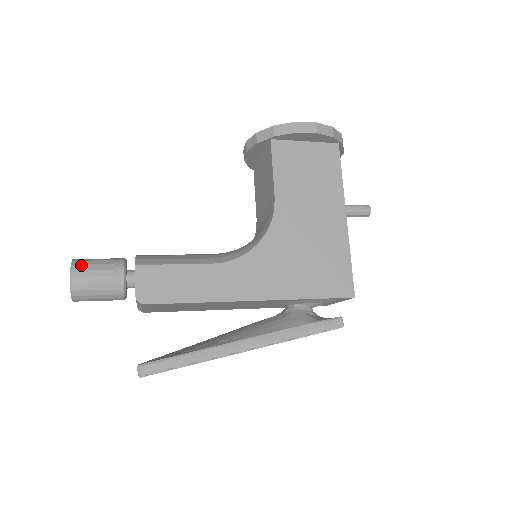
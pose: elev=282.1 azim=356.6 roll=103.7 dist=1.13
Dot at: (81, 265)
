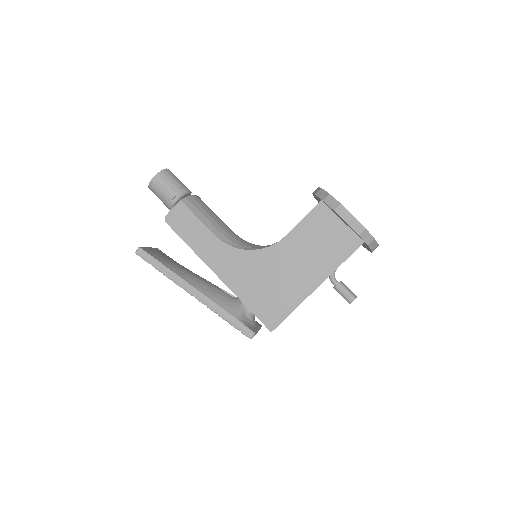
Dot at: (164, 175)
